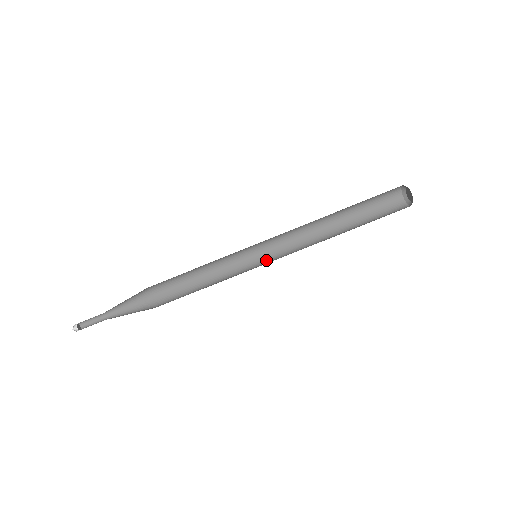
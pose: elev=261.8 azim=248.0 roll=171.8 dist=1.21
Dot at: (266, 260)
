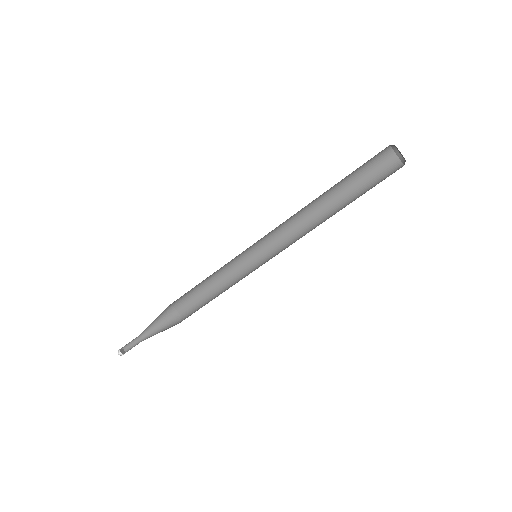
Dot at: (265, 251)
